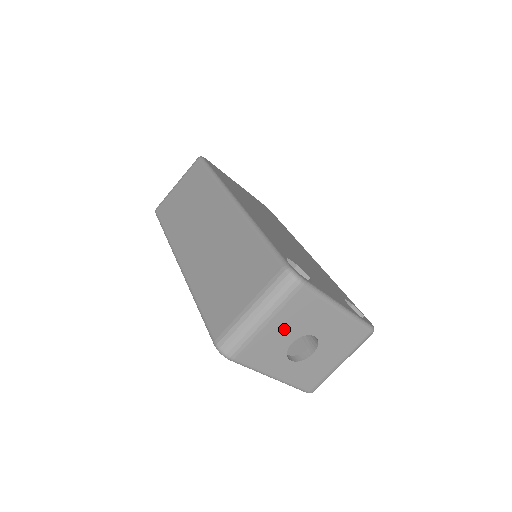
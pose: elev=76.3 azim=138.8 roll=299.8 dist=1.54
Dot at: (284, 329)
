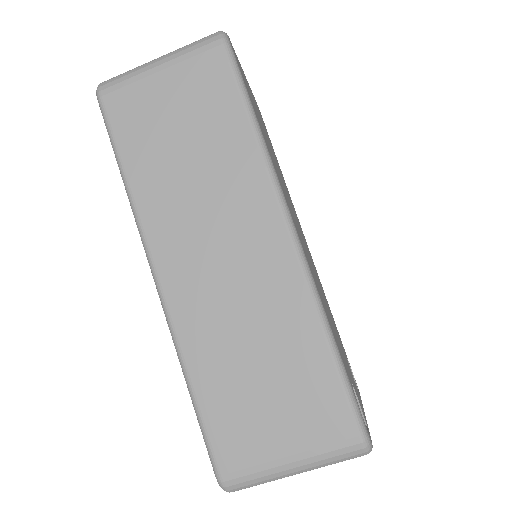
Dot at: occluded
